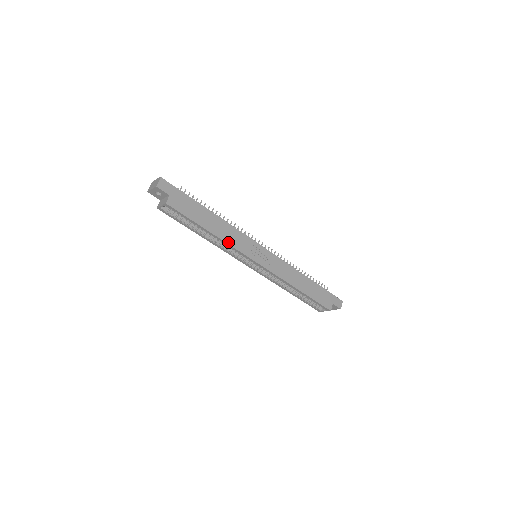
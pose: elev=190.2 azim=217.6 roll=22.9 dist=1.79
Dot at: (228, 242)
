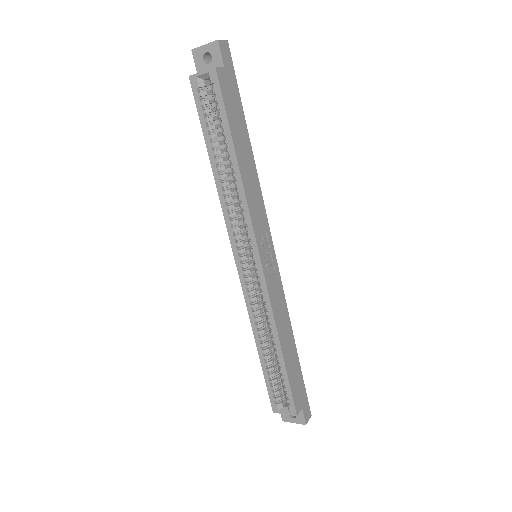
Dot at: (247, 195)
